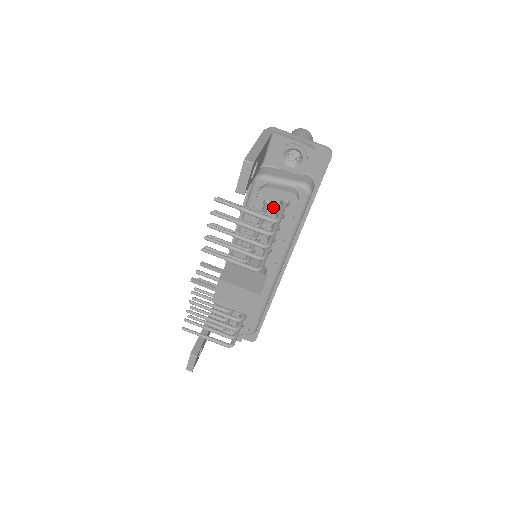
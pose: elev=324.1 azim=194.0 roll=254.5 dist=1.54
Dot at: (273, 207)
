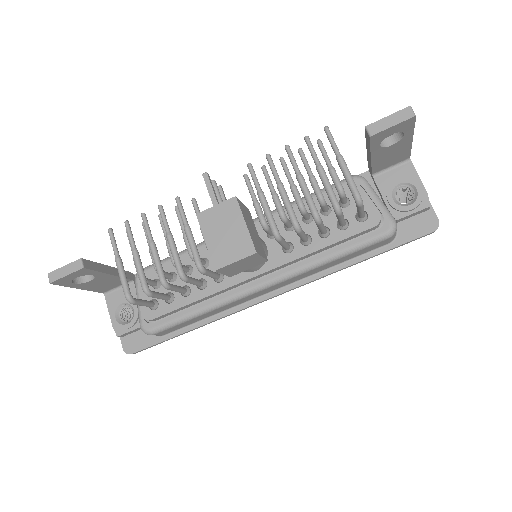
Dot at: (345, 210)
